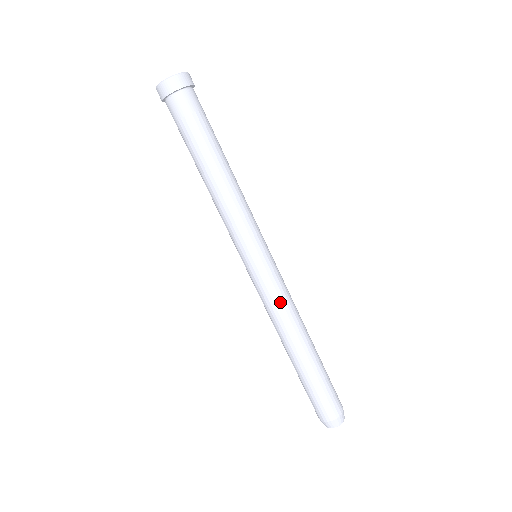
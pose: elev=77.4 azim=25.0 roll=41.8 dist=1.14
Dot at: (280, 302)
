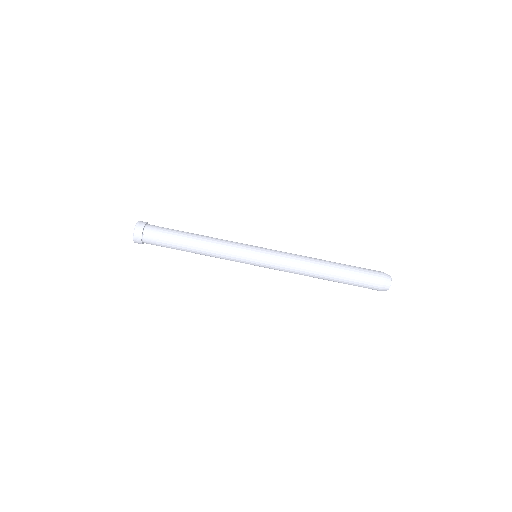
Dot at: (290, 257)
